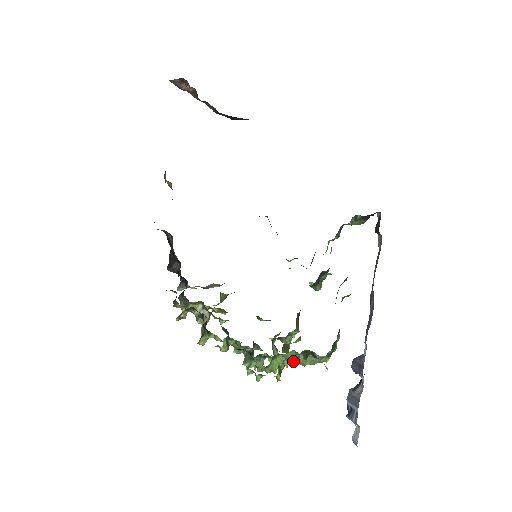
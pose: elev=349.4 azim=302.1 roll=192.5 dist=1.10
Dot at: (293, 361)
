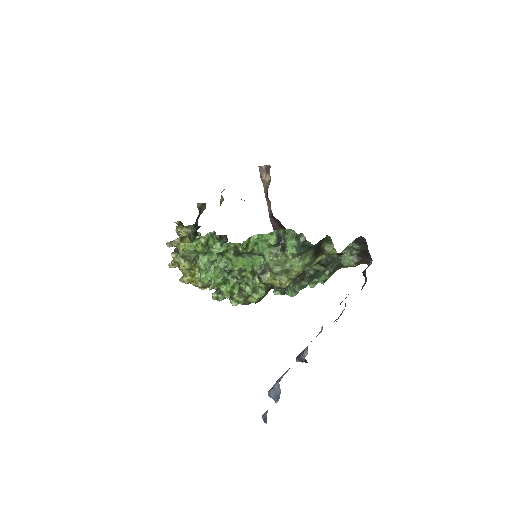
Dot at: (256, 270)
